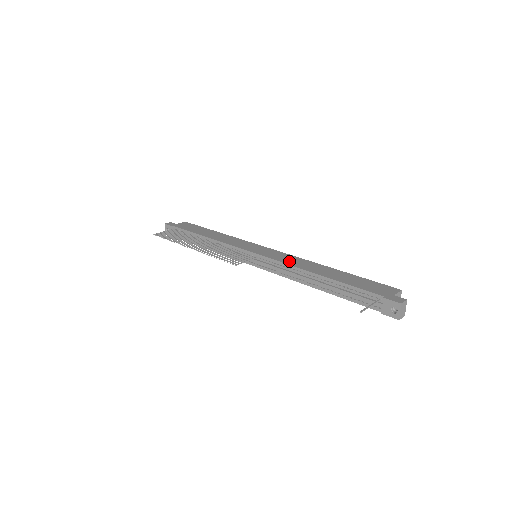
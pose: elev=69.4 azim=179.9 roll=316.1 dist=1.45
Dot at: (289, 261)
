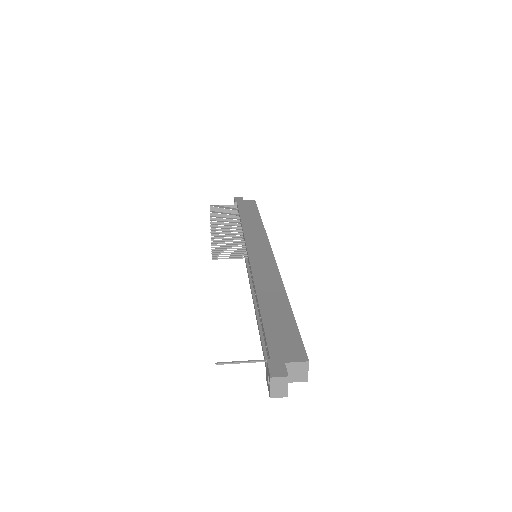
Dot at: (260, 273)
